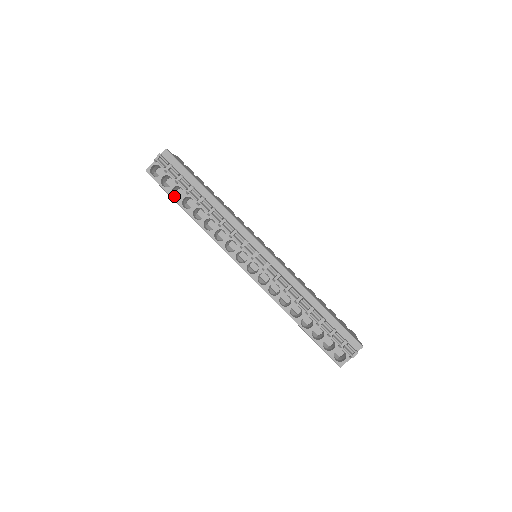
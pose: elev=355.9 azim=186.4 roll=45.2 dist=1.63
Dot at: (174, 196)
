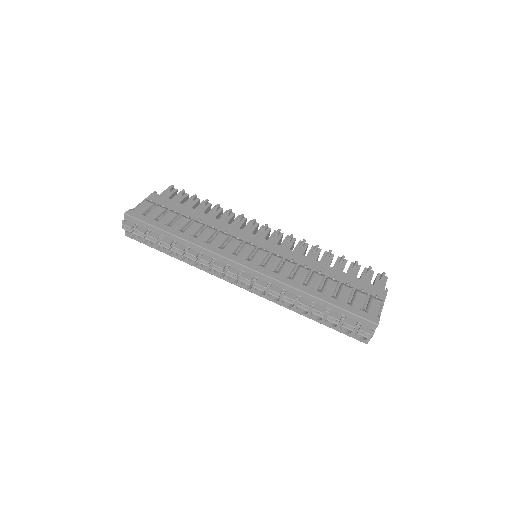
Dot at: (157, 245)
